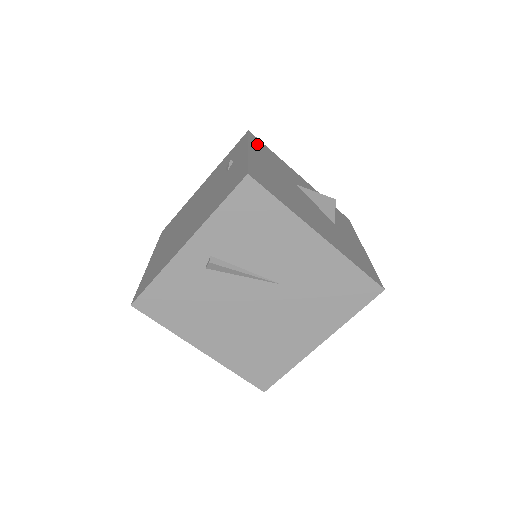
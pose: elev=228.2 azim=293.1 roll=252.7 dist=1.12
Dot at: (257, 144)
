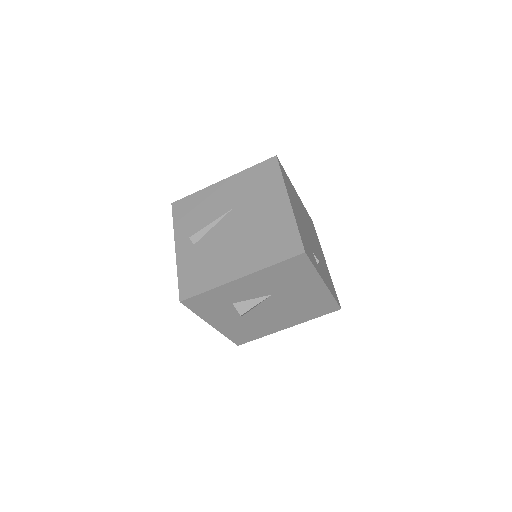
Dot at: occluded
